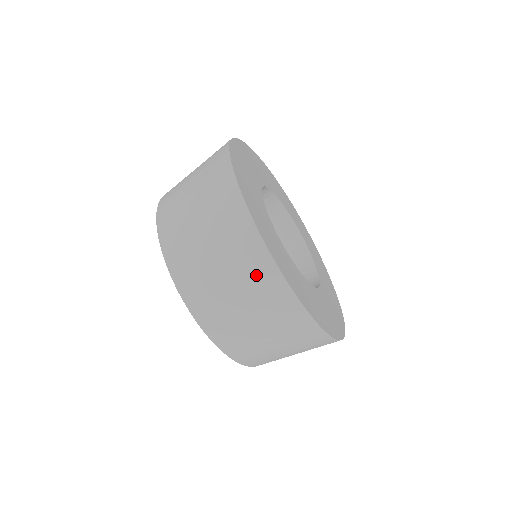
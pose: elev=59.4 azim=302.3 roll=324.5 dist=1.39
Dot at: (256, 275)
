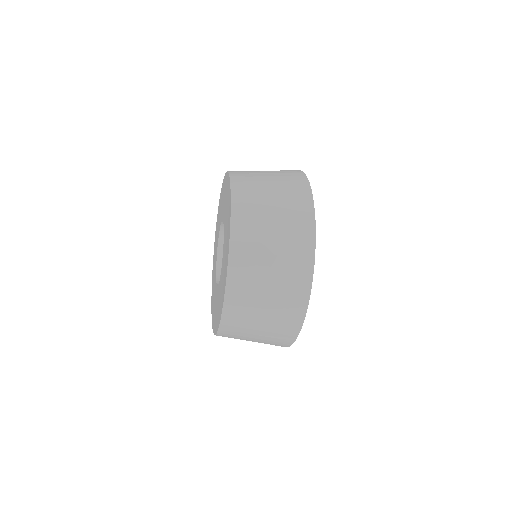
Dot at: (279, 338)
